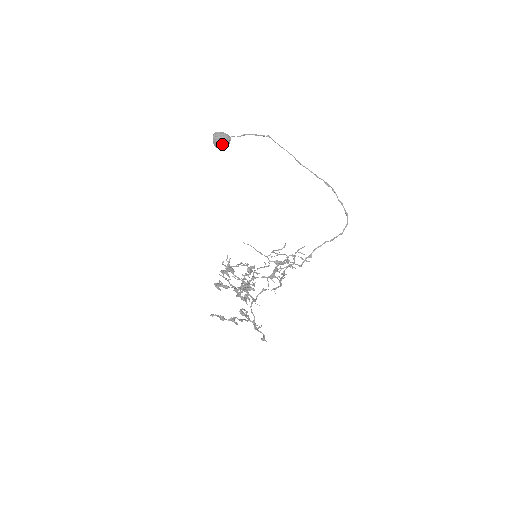
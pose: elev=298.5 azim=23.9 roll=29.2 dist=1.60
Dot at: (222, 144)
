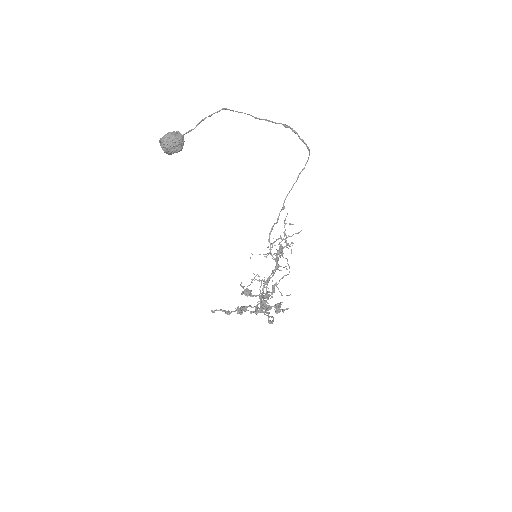
Dot at: (178, 151)
